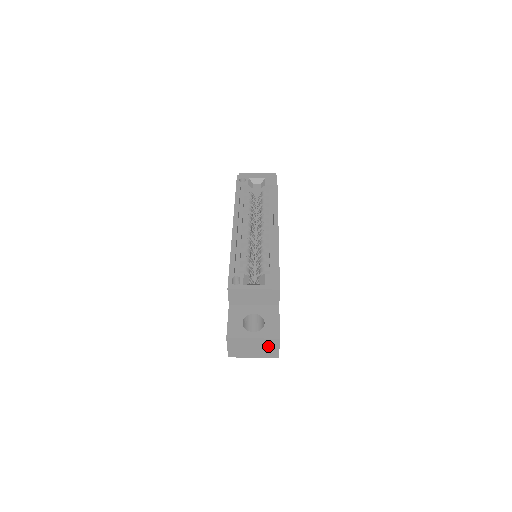
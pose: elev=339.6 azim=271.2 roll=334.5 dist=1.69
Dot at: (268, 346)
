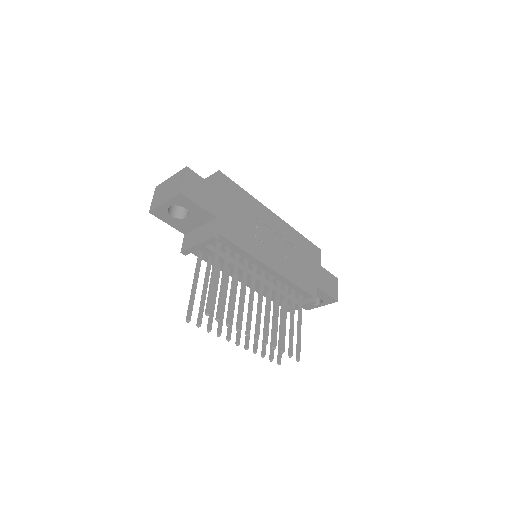
Dot at: (177, 181)
